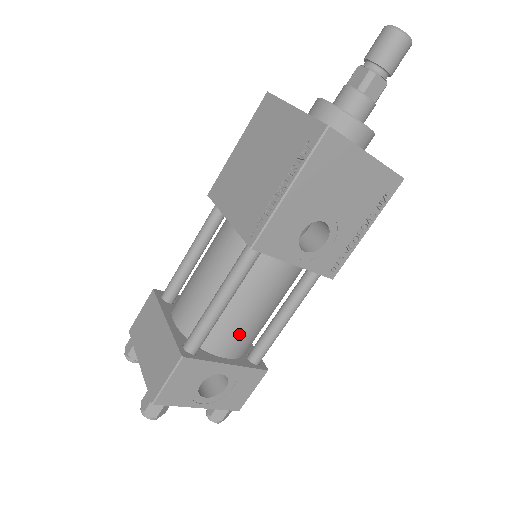
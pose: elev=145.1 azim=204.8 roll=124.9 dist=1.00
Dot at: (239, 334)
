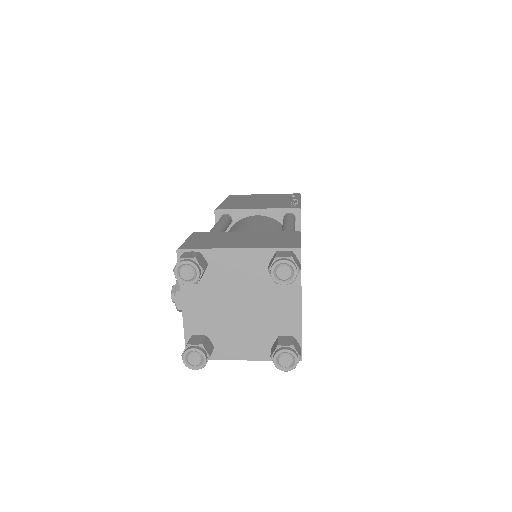
Dot at: occluded
